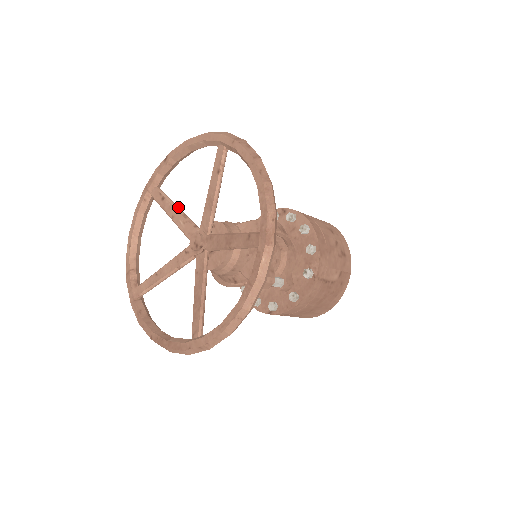
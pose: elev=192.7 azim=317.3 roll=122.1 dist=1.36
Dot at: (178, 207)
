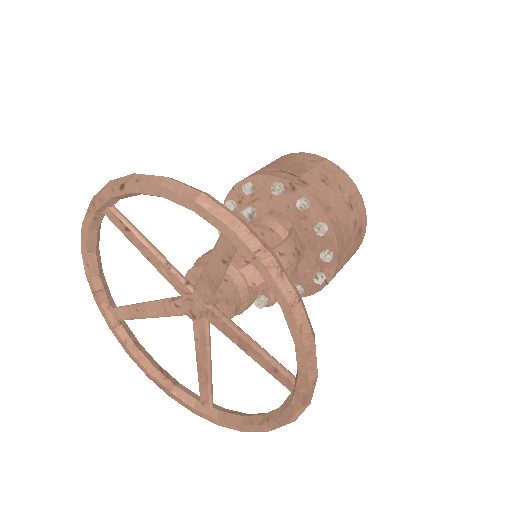
Dot at: (154, 247)
